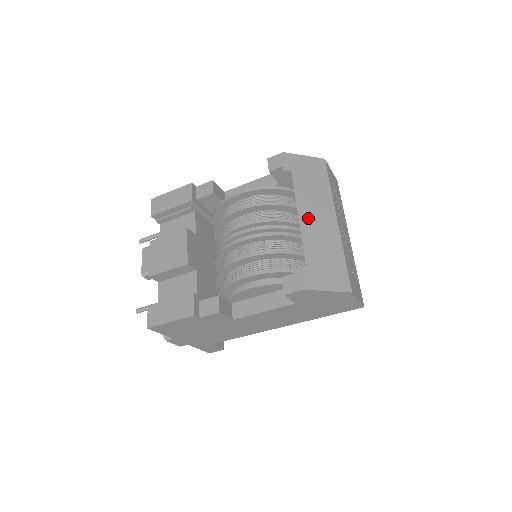
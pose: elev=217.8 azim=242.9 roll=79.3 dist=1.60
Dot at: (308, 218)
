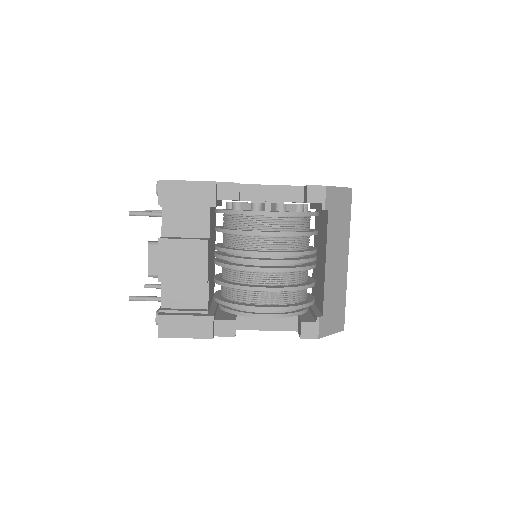
Dot at: (331, 264)
